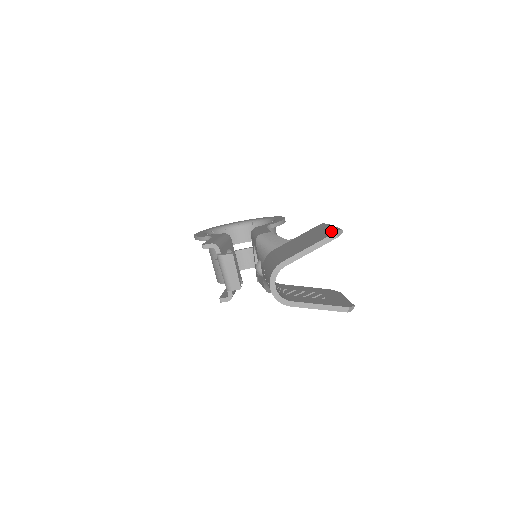
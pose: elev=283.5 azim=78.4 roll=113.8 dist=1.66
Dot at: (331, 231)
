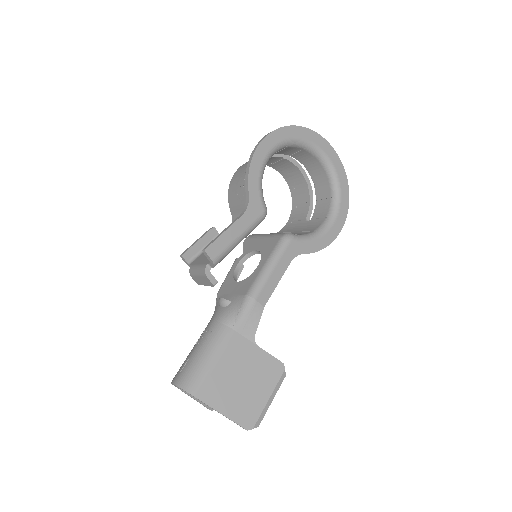
Dot at: (253, 419)
